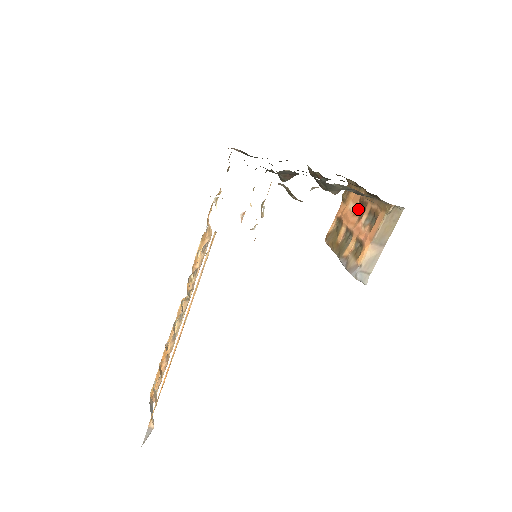
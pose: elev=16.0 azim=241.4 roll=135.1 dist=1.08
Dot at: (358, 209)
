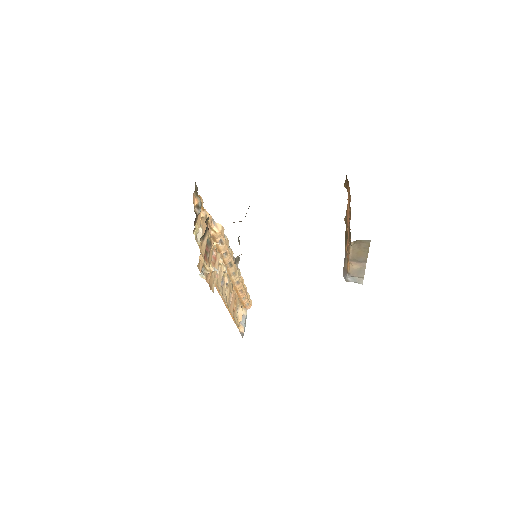
Dot at: (350, 210)
